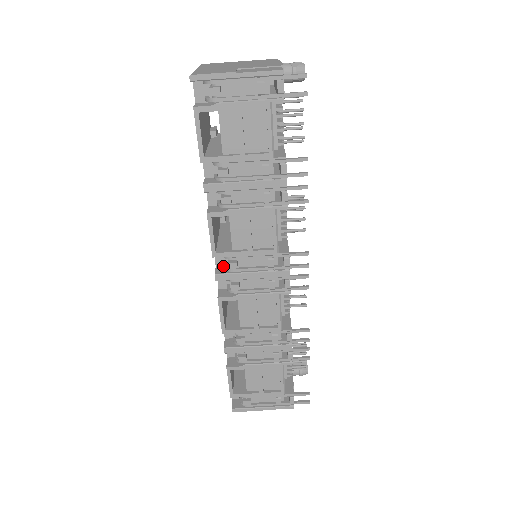
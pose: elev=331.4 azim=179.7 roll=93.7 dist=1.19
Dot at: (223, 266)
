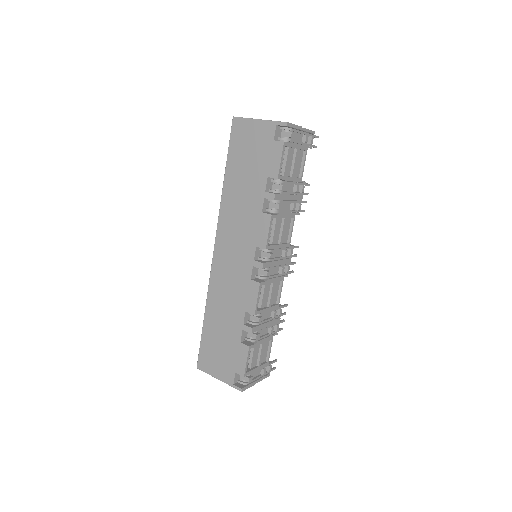
Dot at: (258, 259)
